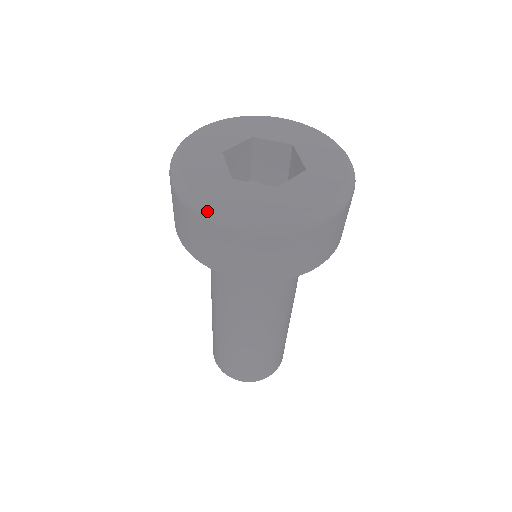
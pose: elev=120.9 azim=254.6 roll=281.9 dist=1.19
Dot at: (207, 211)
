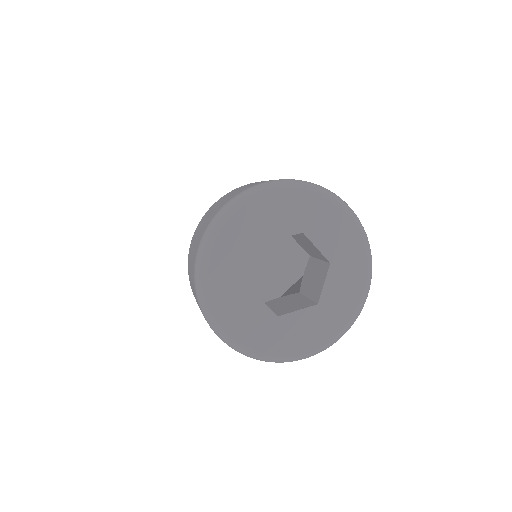
Dot at: (280, 362)
